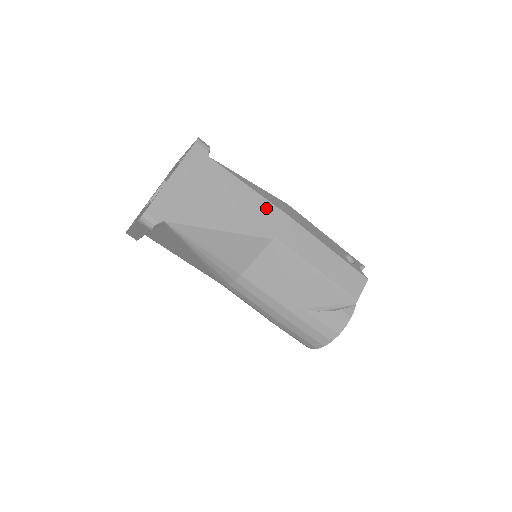
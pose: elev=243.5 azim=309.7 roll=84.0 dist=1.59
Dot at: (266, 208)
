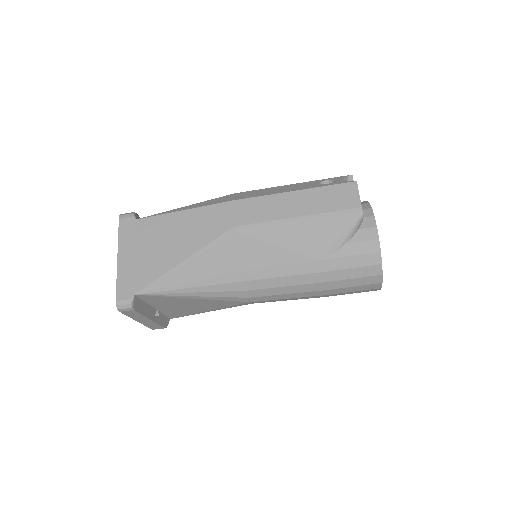
Dot at: (209, 212)
